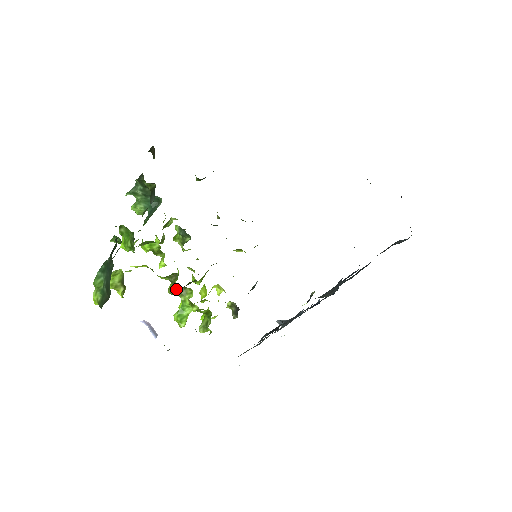
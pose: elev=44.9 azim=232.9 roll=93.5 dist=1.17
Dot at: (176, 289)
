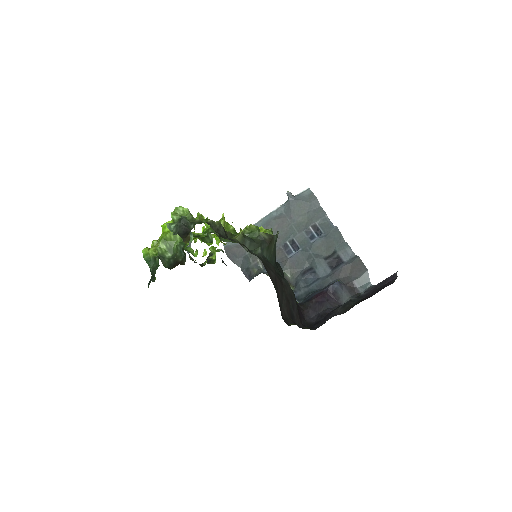
Dot at: occluded
